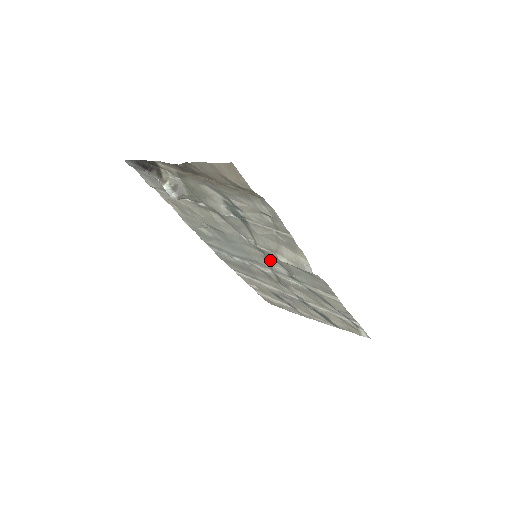
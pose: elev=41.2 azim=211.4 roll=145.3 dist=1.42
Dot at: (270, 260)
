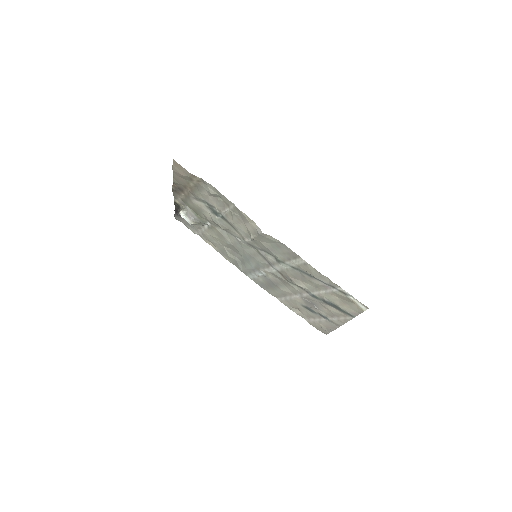
Dot at: (262, 253)
